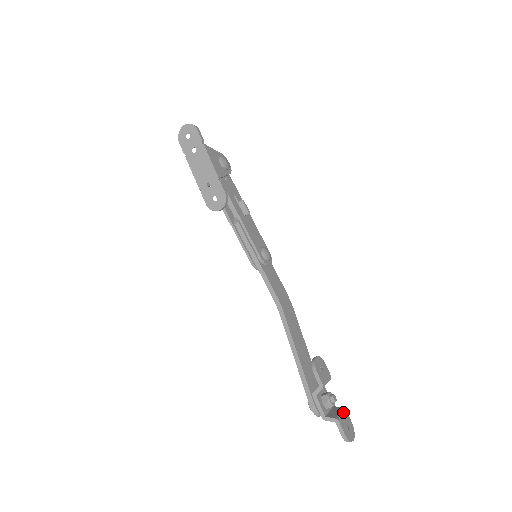
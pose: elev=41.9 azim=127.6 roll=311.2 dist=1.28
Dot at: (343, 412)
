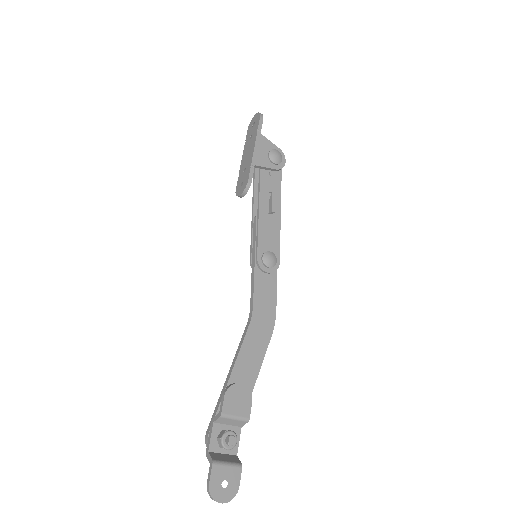
Dot at: (233, 464)
